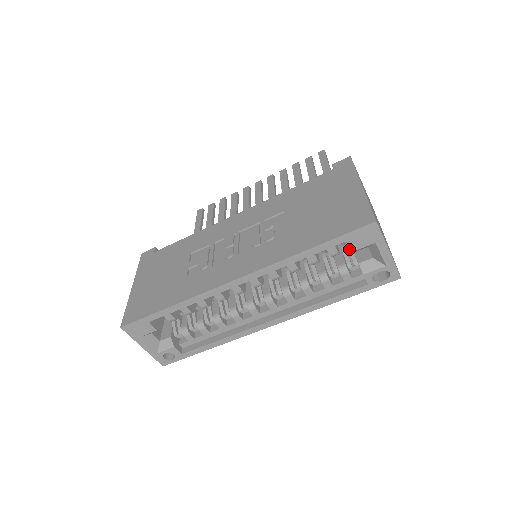
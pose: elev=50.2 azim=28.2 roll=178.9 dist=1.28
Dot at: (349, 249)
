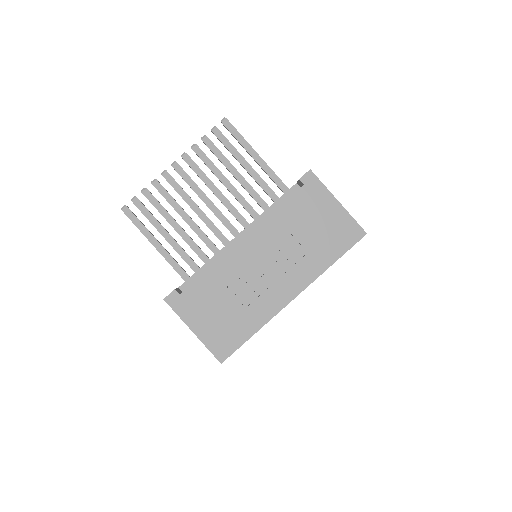
Dot at: occluded
